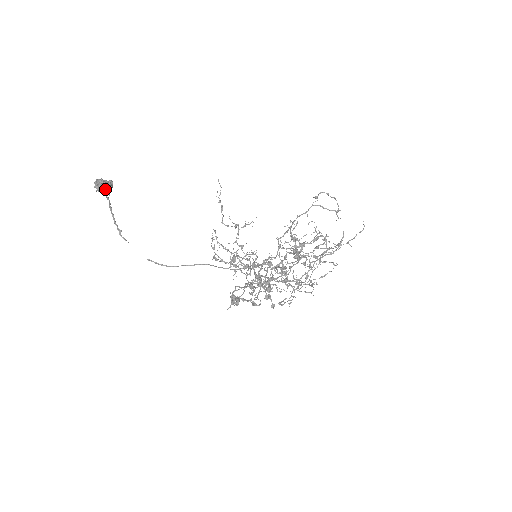
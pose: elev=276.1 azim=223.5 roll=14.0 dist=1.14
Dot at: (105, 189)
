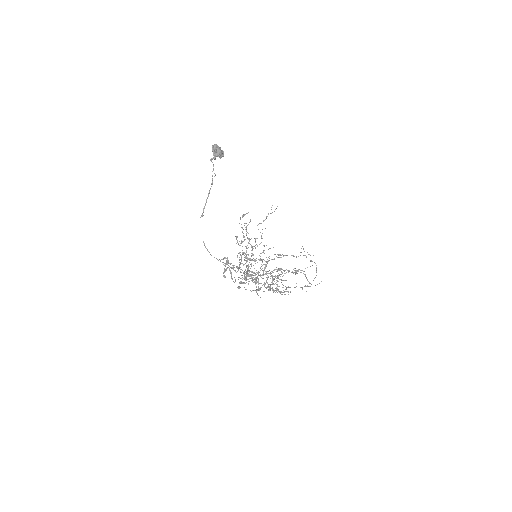
Dot at: occluded
